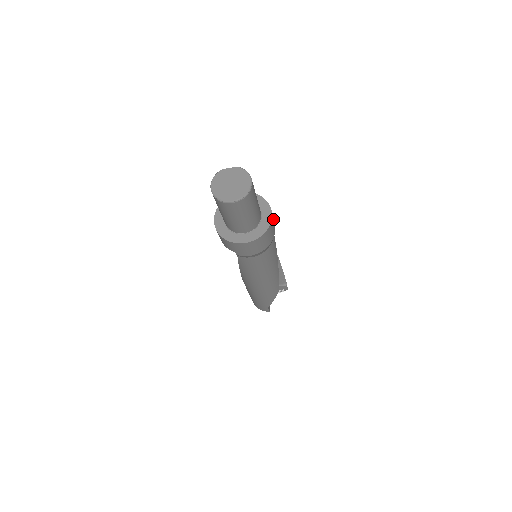
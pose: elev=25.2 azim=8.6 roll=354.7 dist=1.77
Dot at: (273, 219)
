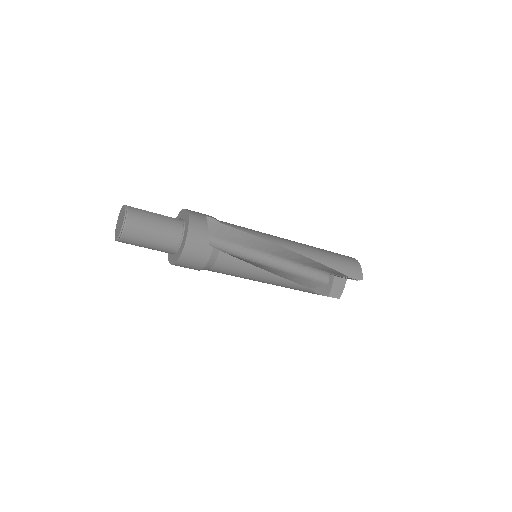
Dot at: (199, 242)
